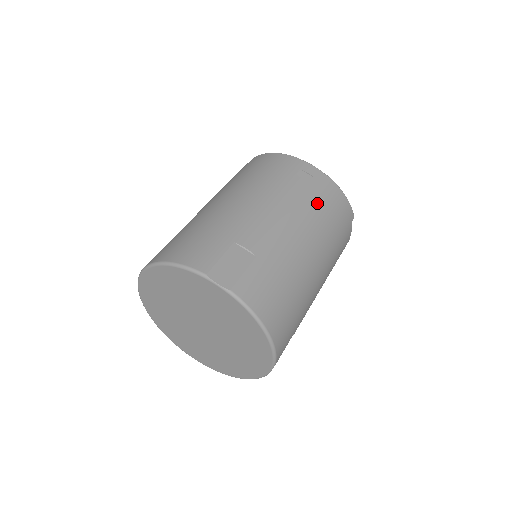
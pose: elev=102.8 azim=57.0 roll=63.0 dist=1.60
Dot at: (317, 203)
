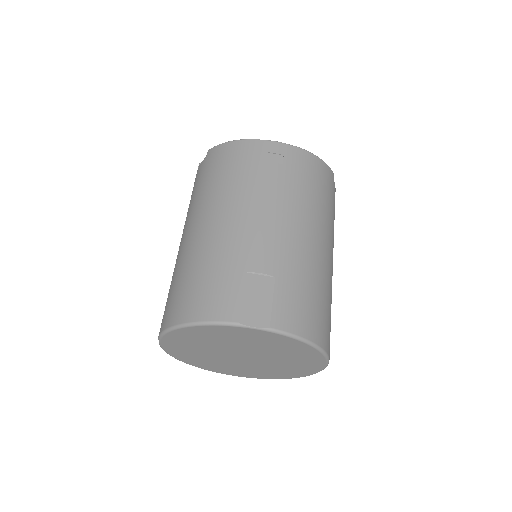
Dot at: (301, 184)
